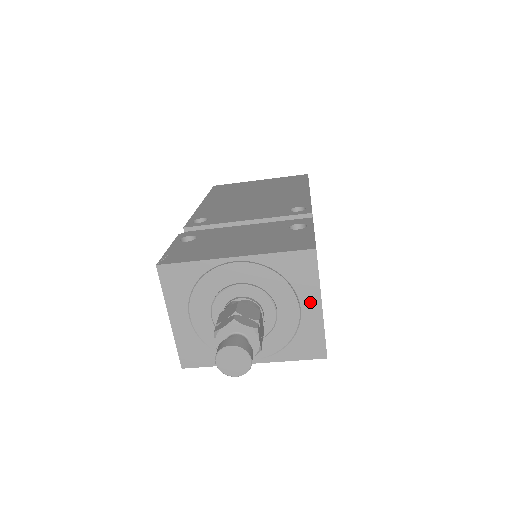
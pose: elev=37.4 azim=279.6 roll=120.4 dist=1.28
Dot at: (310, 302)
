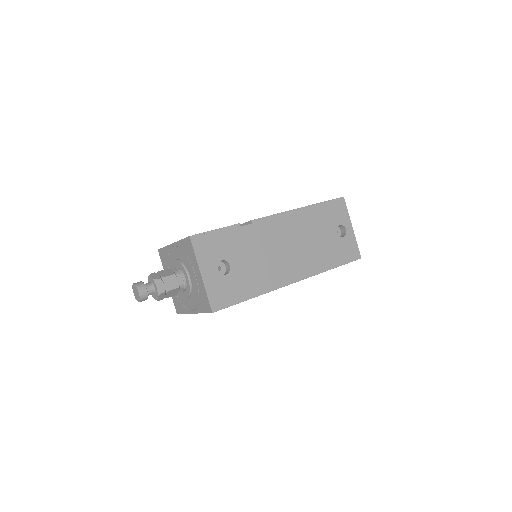
Dot at: (197, 272)
